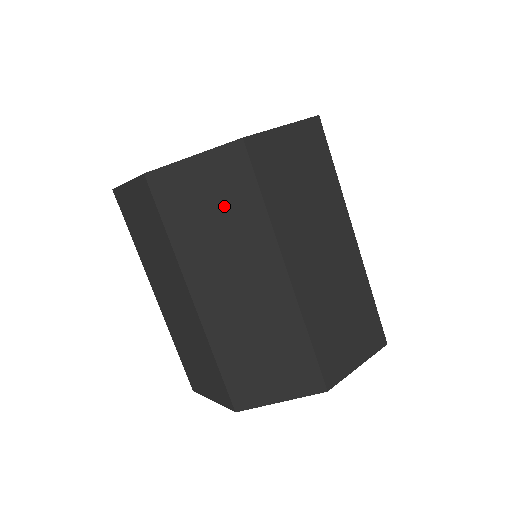
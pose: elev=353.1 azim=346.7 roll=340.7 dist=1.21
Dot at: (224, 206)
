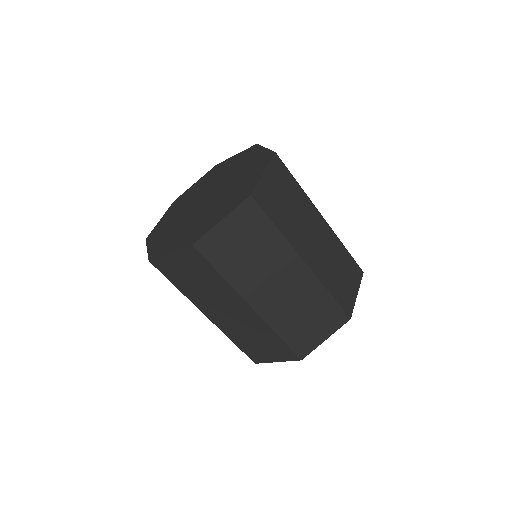
Dot at: (200, 277)
